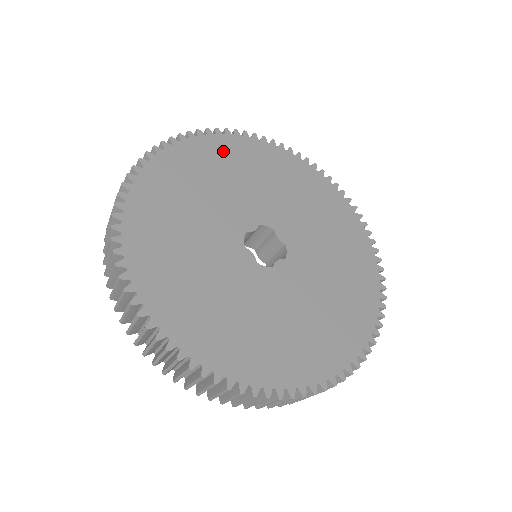
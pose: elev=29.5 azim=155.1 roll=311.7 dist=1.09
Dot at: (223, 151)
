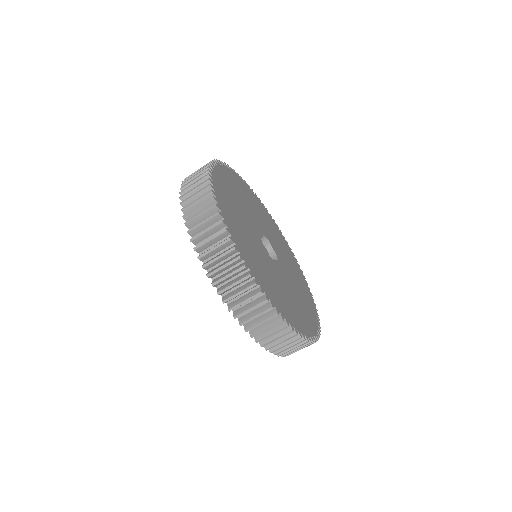
Dot at: (238, 182)
